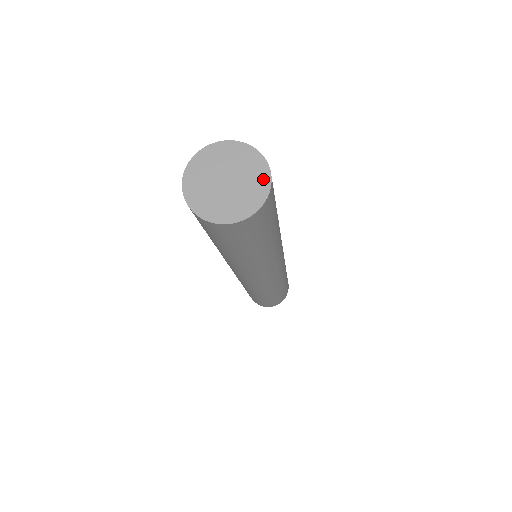
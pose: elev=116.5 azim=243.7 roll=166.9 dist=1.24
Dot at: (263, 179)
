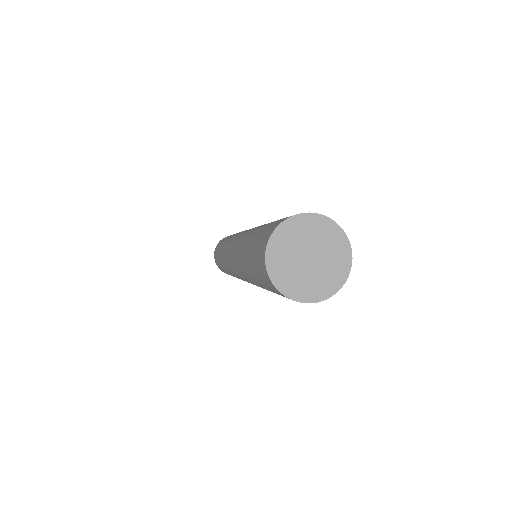
Dot at: (340, 239)
